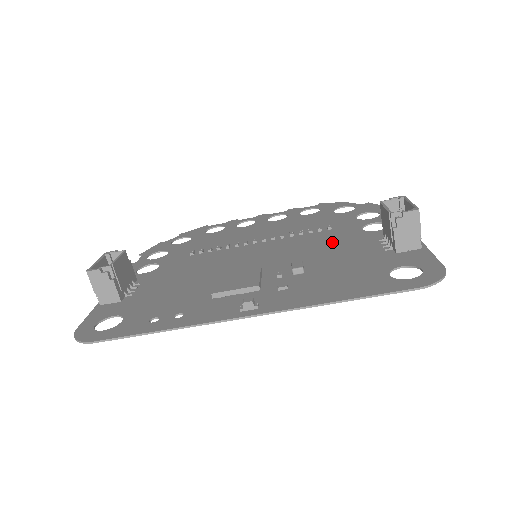
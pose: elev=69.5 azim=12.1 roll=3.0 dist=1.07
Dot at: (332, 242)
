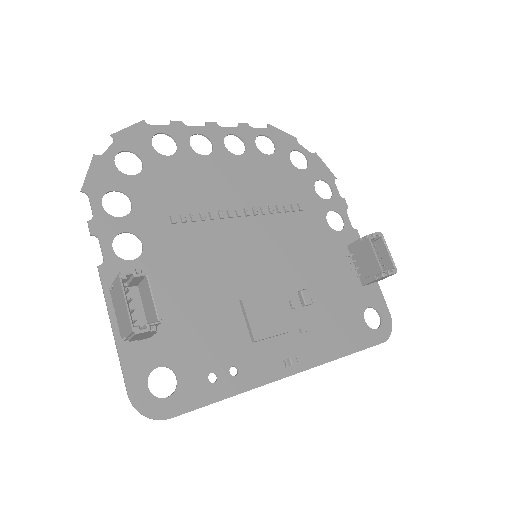
Dot at: (312, 244)
